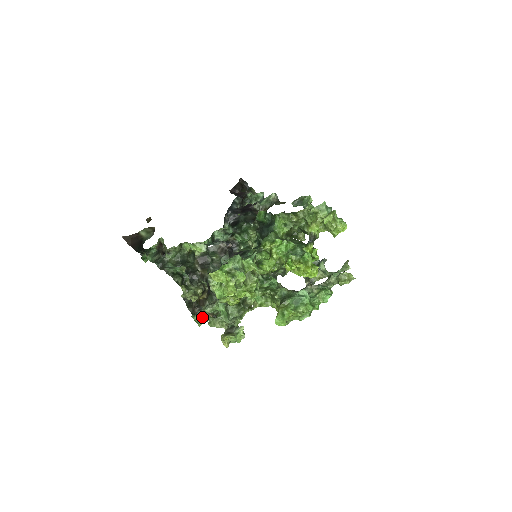
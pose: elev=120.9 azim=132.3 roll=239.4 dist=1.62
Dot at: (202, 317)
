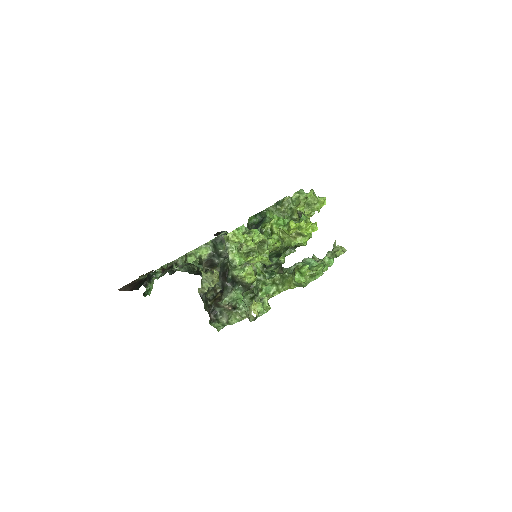
Dot at: (219, 323)
